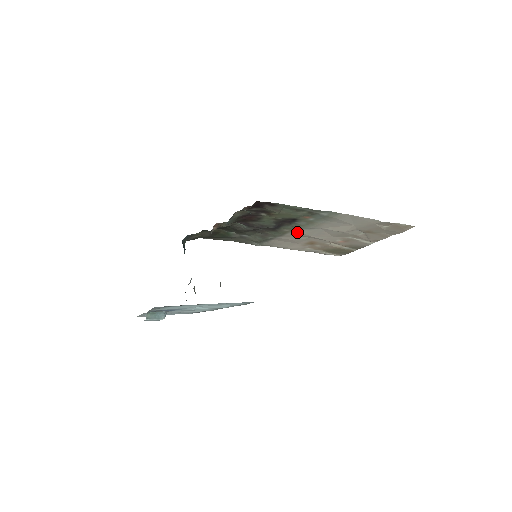
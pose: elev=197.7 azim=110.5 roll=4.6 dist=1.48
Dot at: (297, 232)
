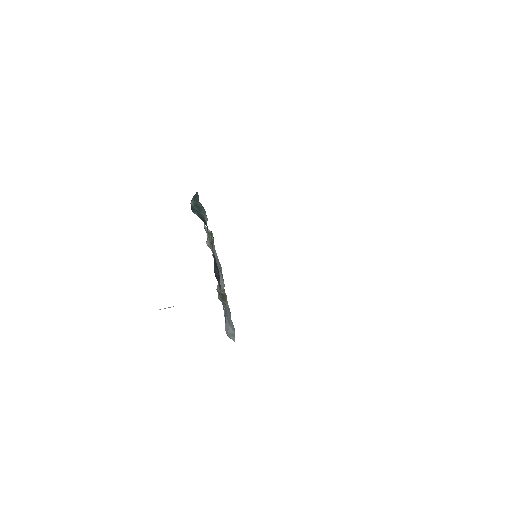
Dot at: occluded
